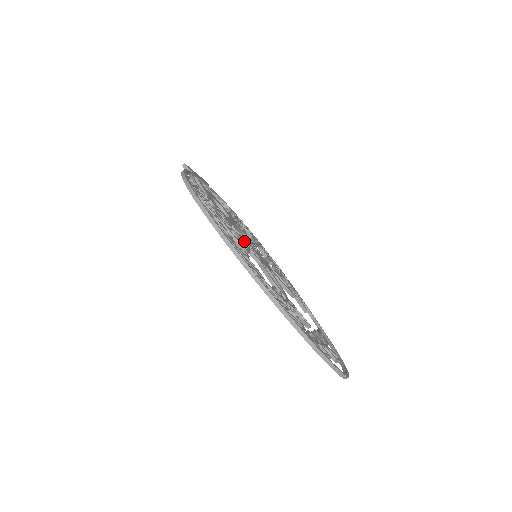
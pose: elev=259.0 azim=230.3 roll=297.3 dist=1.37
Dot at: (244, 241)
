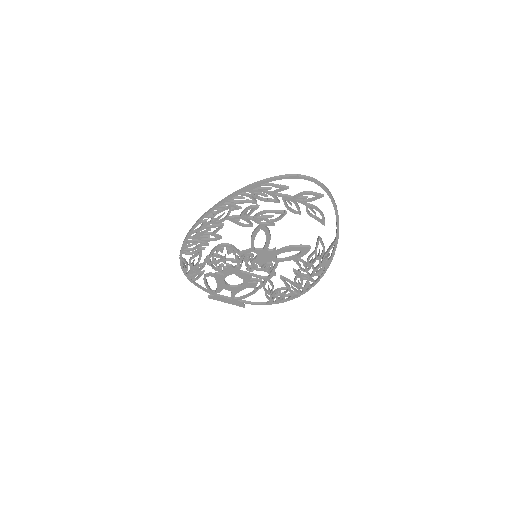
Dot at: (240, 258)
